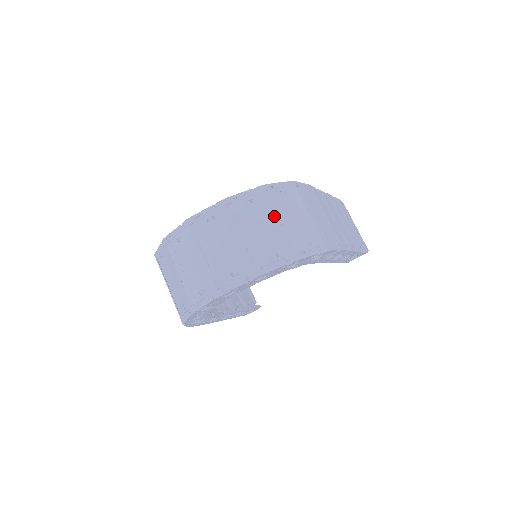
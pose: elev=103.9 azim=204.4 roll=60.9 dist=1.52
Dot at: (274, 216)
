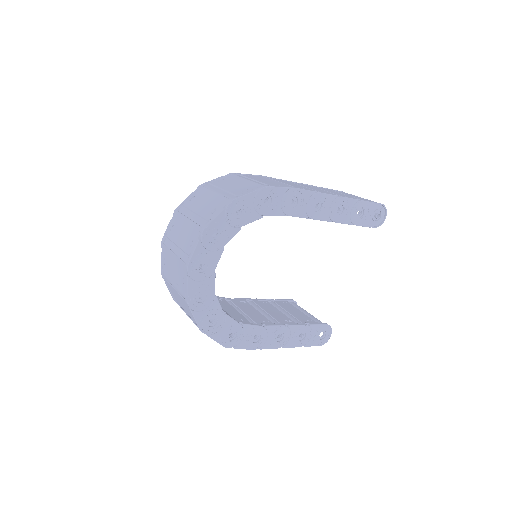
Dot at: (210, 193)
